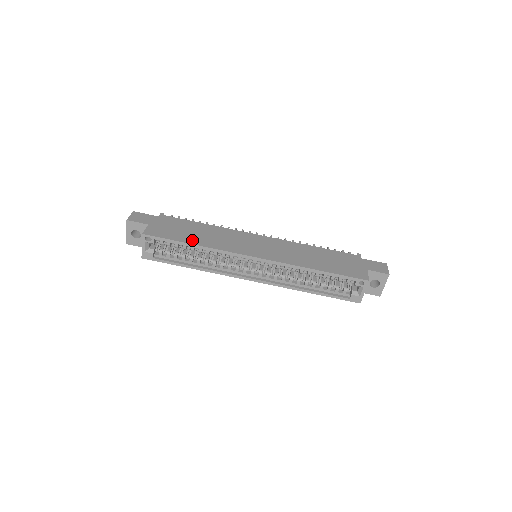
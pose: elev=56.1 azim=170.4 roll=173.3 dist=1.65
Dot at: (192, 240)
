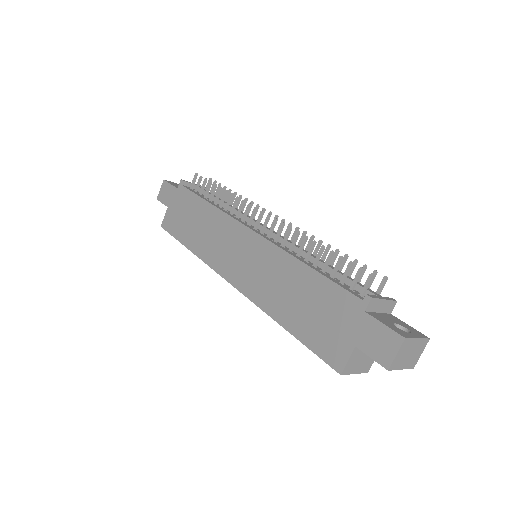
Dot at: (189, 240)
